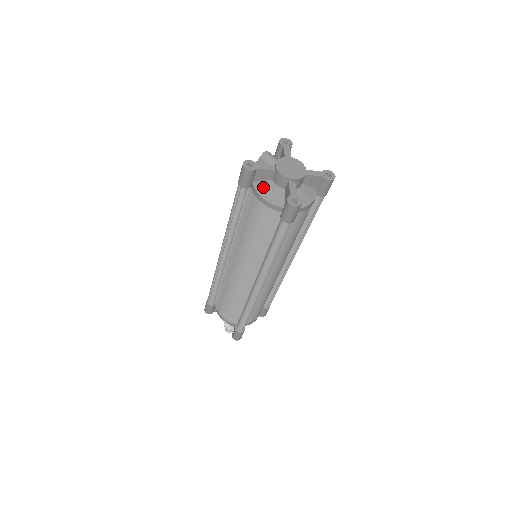
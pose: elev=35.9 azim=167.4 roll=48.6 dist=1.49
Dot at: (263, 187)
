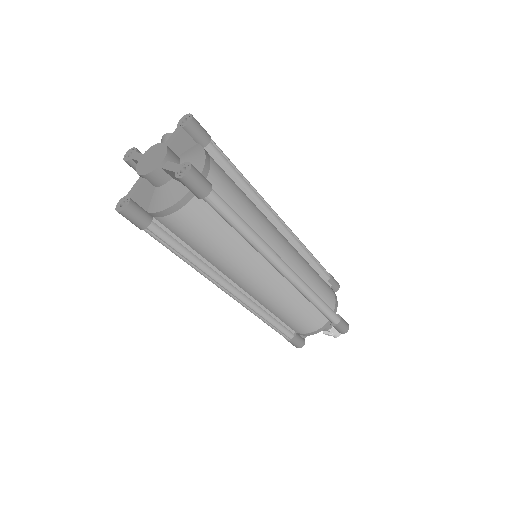
Dot at: occluded
